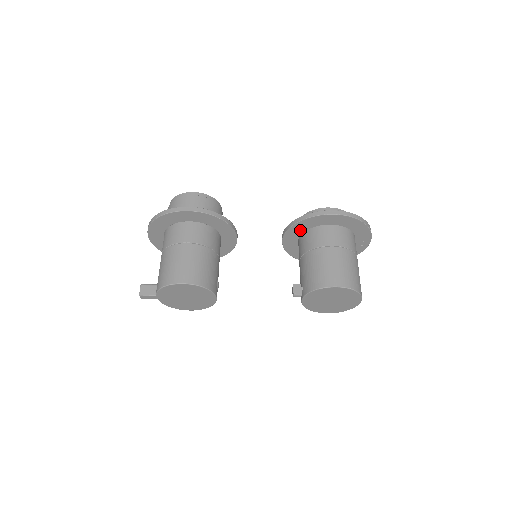
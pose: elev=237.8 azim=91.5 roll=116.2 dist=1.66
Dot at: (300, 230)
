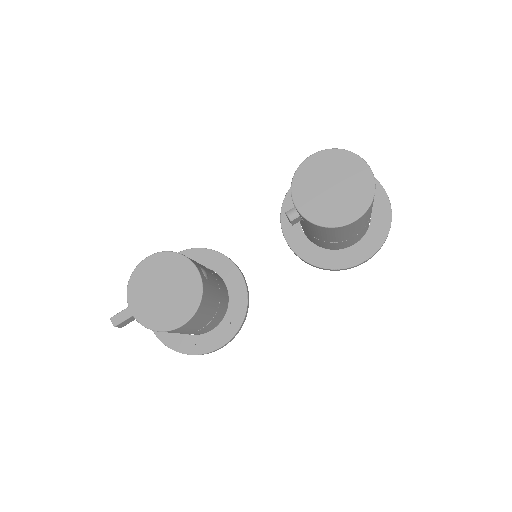
Dot at: occluded
